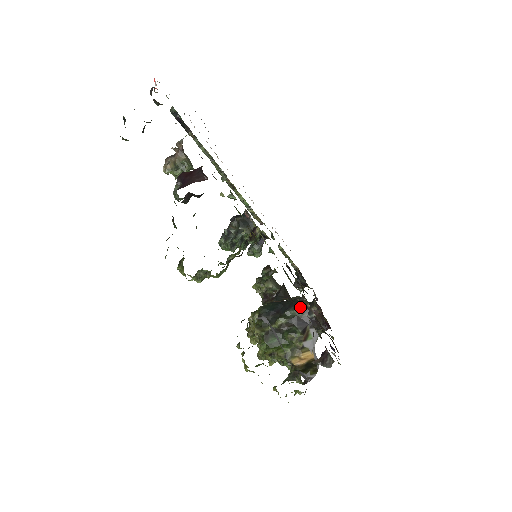
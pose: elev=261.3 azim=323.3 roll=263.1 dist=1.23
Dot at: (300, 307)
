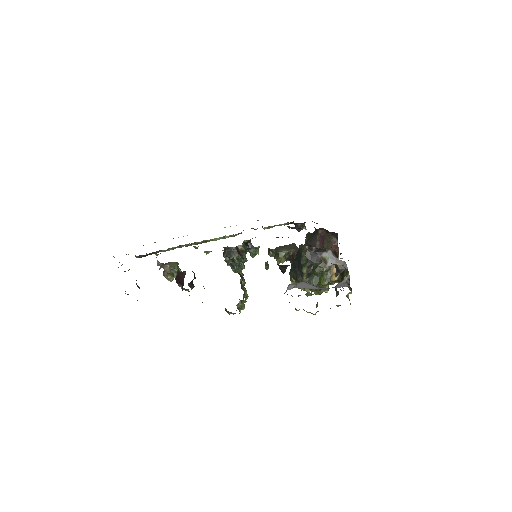
Dot at: (304, 252)
